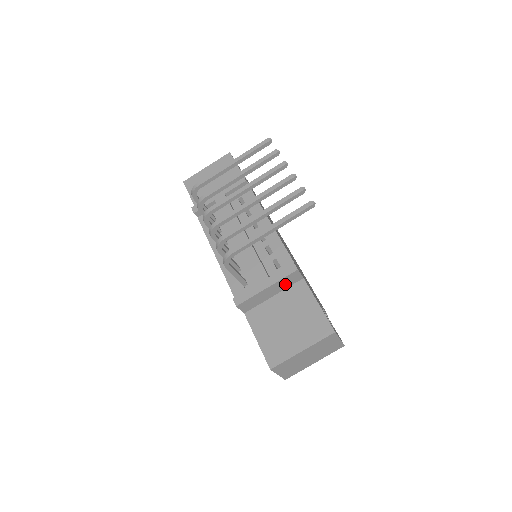
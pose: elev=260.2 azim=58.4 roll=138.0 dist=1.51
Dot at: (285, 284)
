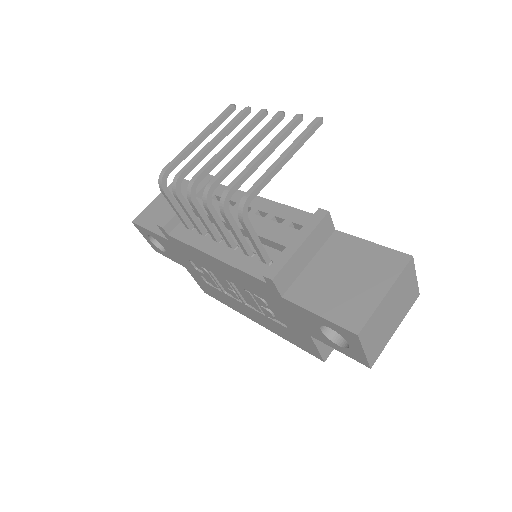
Dot at: (319, 240)
